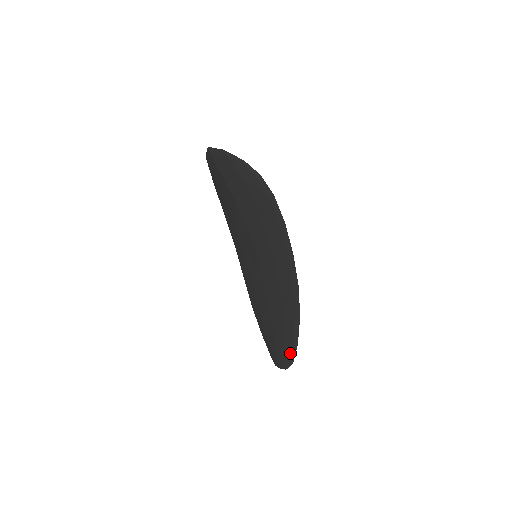
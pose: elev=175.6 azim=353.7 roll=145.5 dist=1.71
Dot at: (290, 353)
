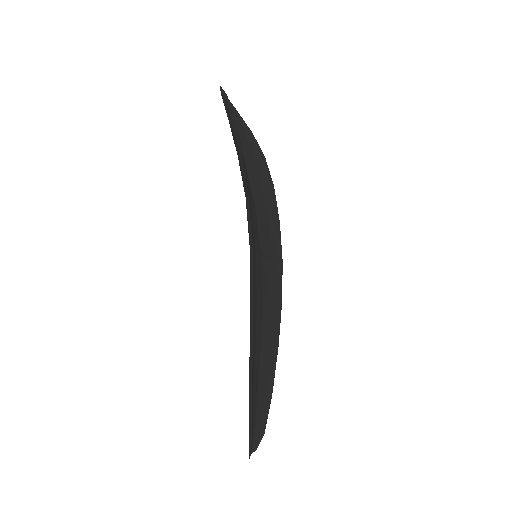
Dot at: (249, 431)
